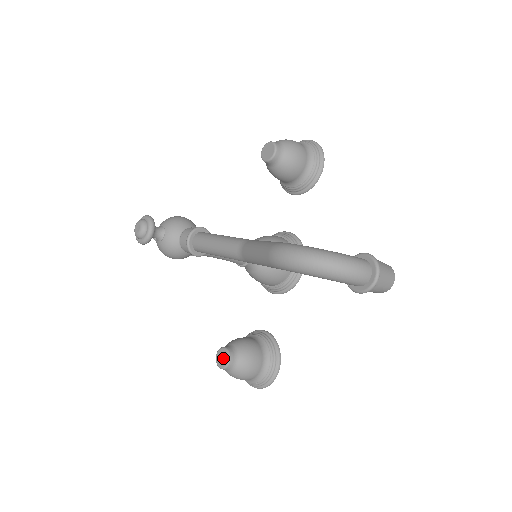
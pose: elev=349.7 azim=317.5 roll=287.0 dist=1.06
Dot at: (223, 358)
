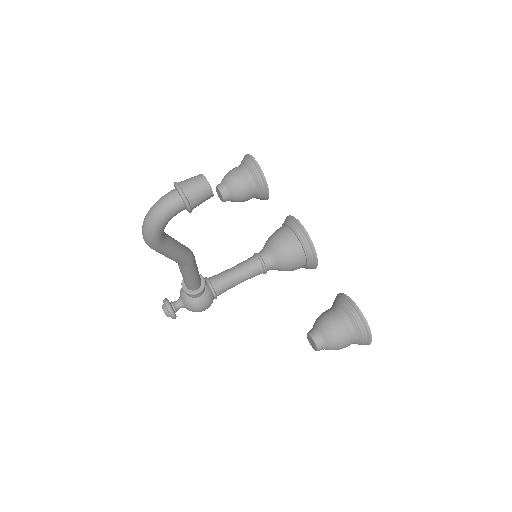
Dot at: (311, 342)
